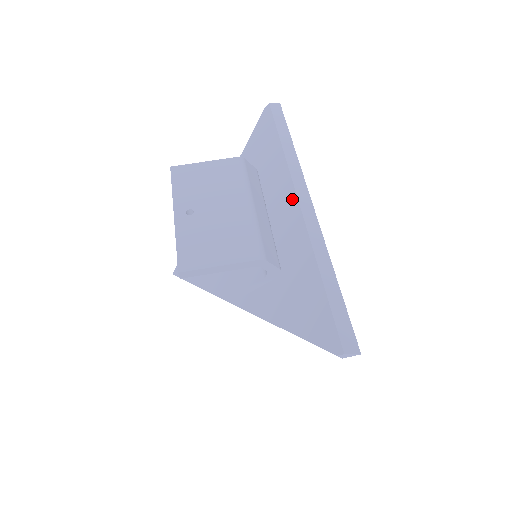
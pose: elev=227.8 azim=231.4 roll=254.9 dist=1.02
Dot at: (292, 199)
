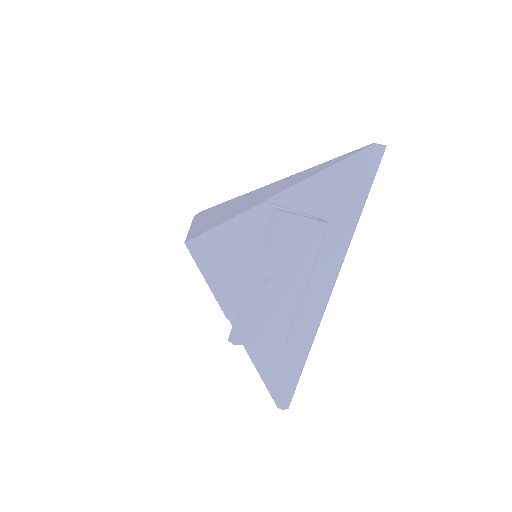
Dot at: (327, 277)
